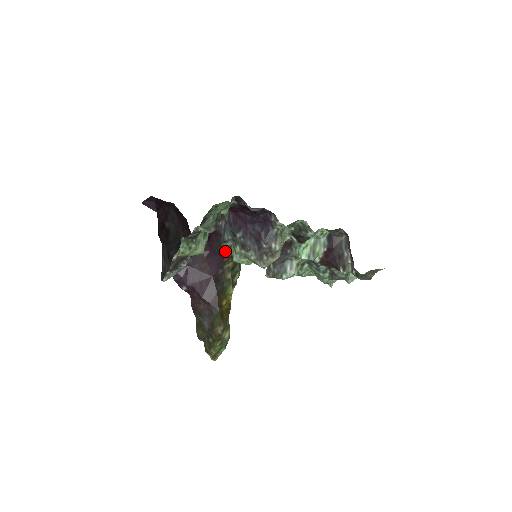
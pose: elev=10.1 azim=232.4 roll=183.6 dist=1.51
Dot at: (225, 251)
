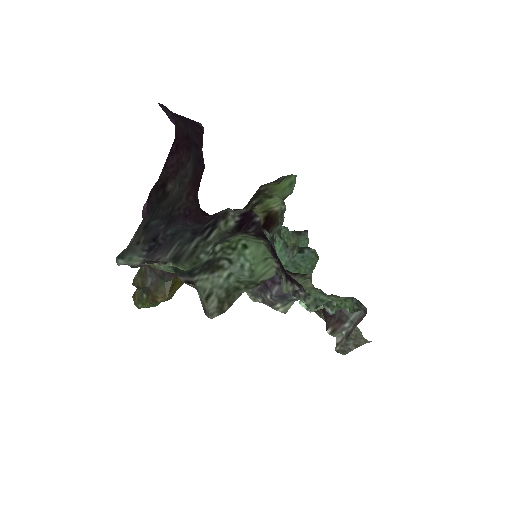
Dot at: occluded
